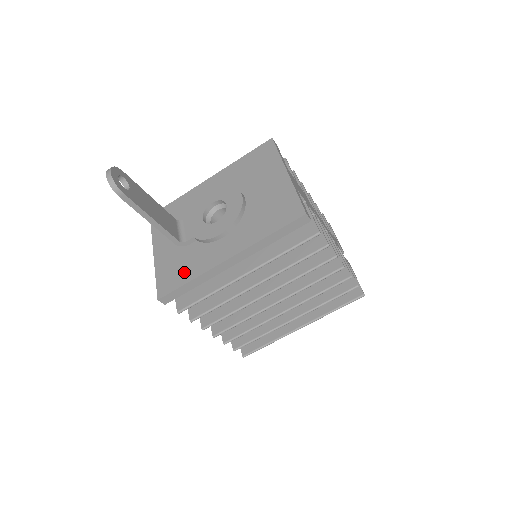
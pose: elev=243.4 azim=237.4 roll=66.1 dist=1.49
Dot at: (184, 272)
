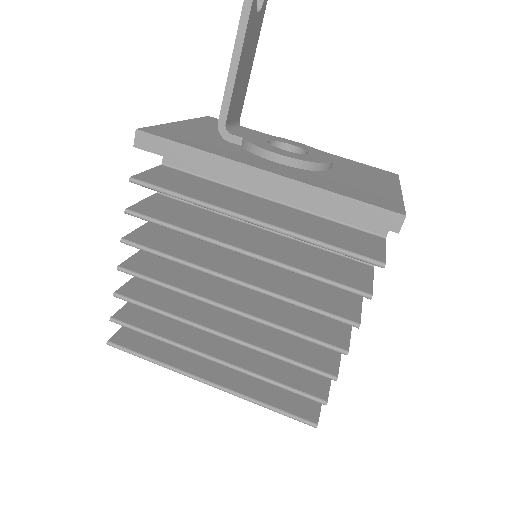
Dot at: (197, 142)
